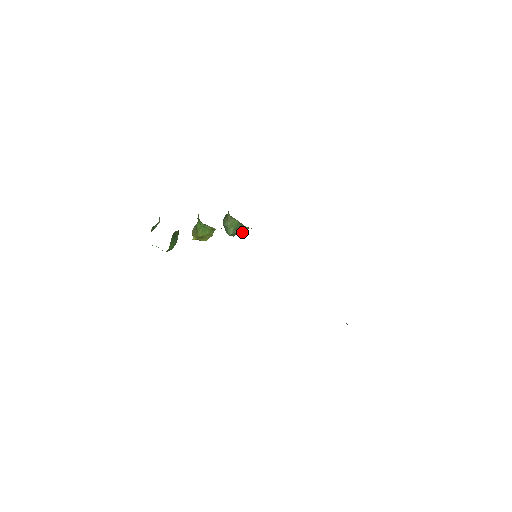
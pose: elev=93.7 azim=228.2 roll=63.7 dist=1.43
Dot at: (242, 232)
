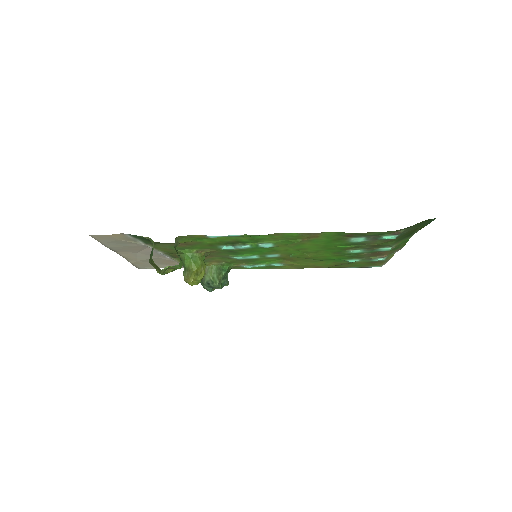
Dot at: (225, 281)
